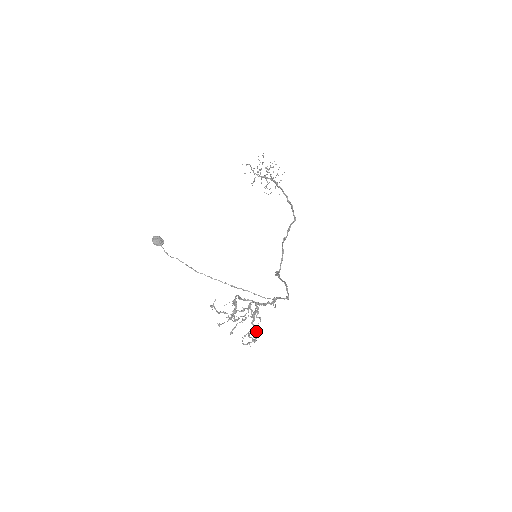
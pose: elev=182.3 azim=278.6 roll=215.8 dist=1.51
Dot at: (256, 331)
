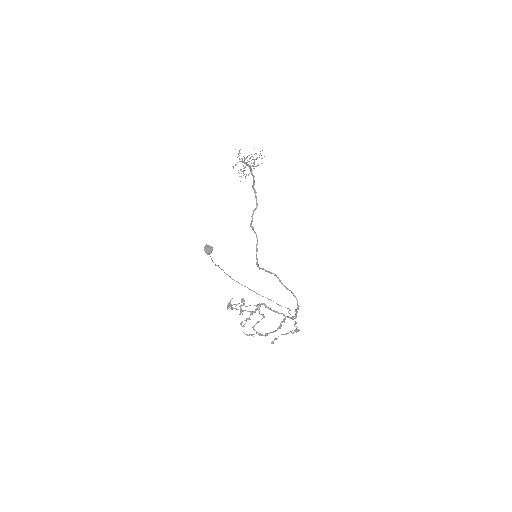
Dot at: (272, 332)
